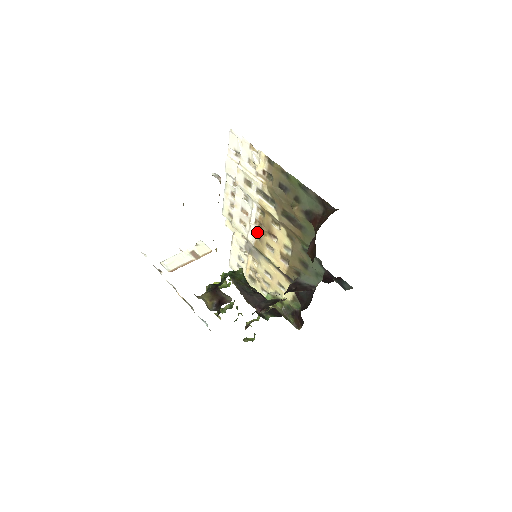
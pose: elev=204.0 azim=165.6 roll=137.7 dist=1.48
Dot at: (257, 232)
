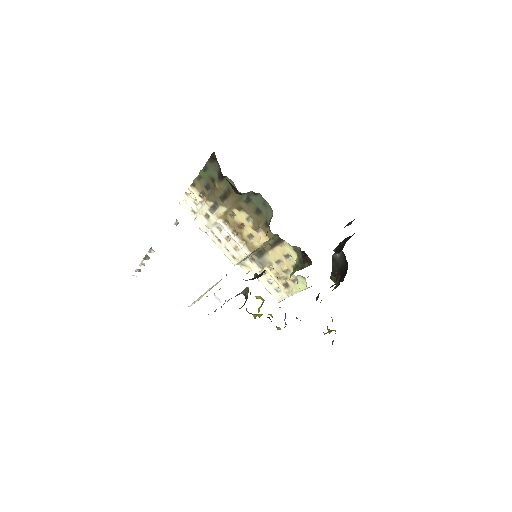
Dot at: (240, 239)
